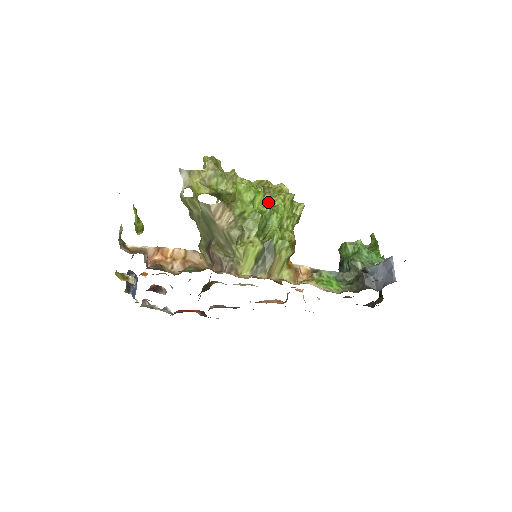
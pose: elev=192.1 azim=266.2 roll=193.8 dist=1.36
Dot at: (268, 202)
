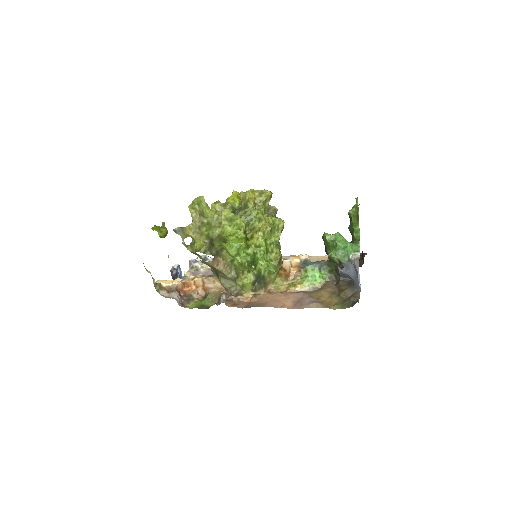
Dot at: (251, 238)
